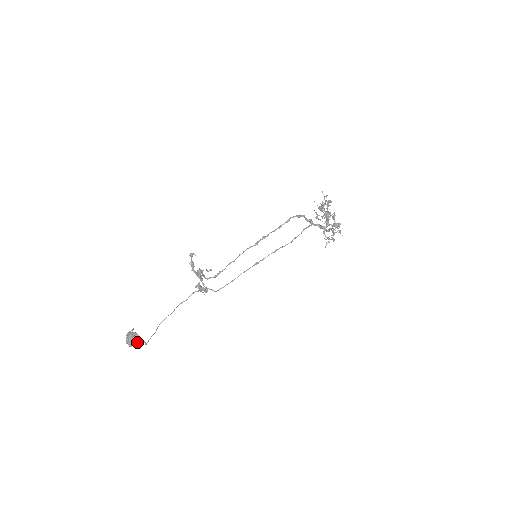
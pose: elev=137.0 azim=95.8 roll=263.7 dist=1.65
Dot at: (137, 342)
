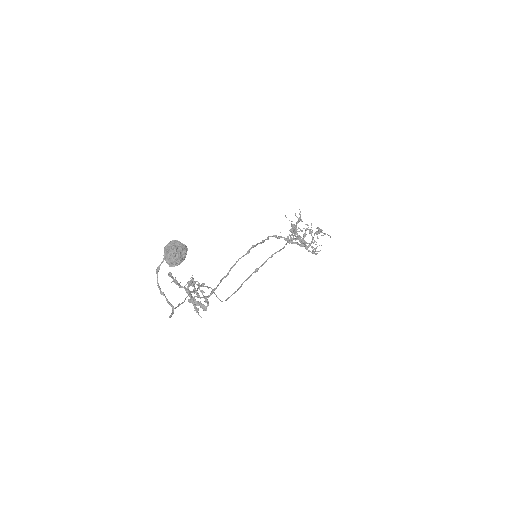
Dot at: (184, 255)
